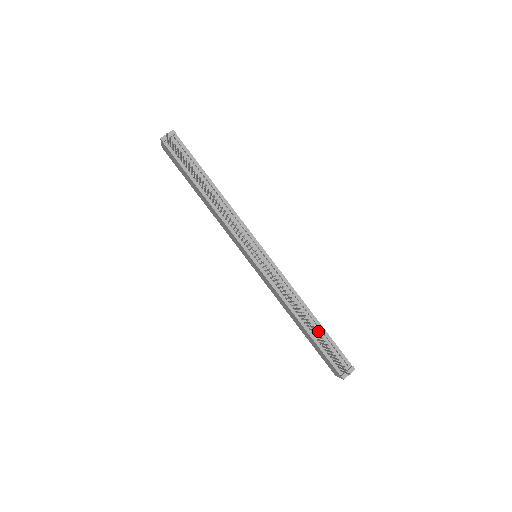
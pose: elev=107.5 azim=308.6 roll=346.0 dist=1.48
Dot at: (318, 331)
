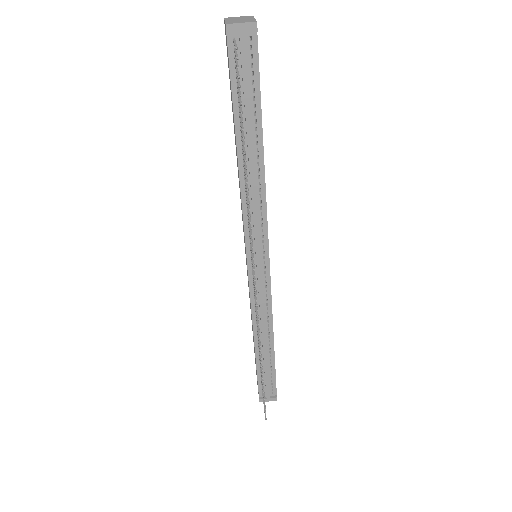
Dot at: (267, 360)
